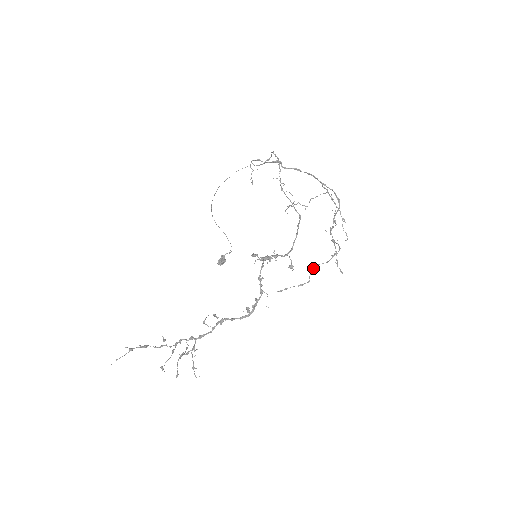
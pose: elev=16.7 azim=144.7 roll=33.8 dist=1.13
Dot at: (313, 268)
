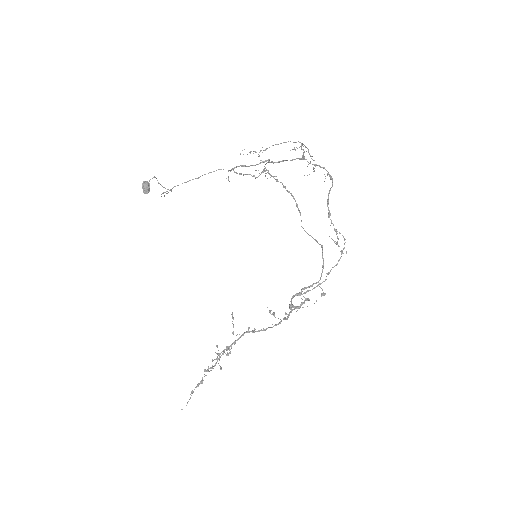
Dot at: occluded
